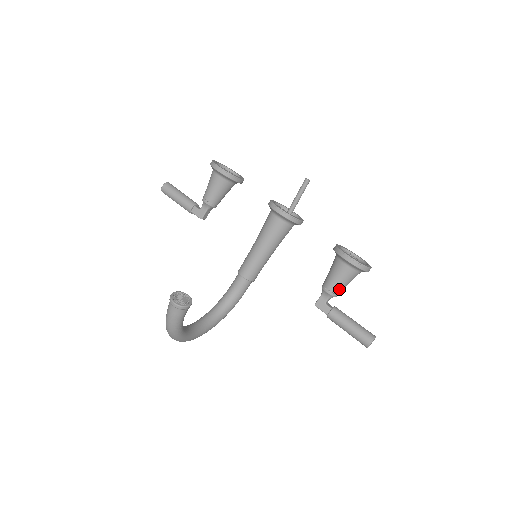
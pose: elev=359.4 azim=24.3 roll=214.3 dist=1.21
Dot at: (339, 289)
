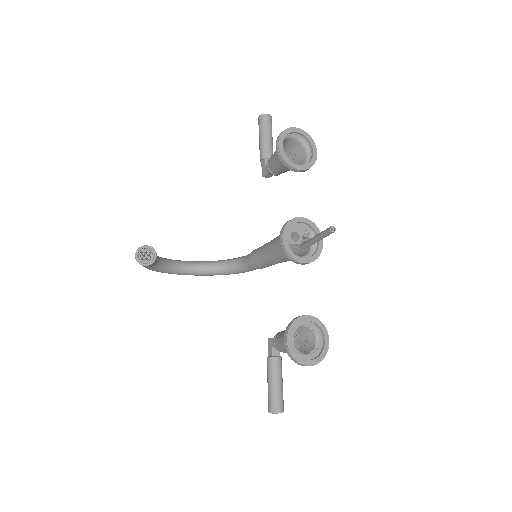
Dot at: (282, 351)
